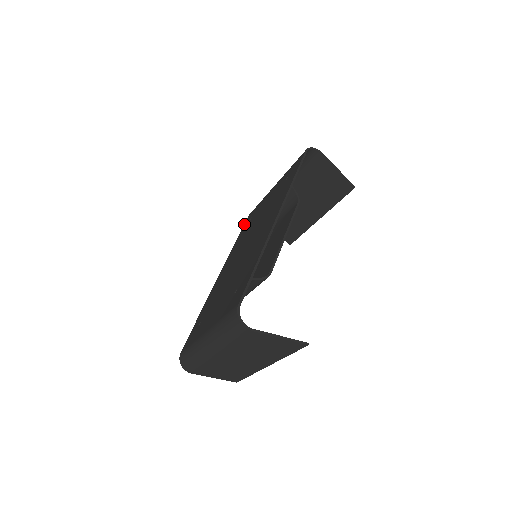
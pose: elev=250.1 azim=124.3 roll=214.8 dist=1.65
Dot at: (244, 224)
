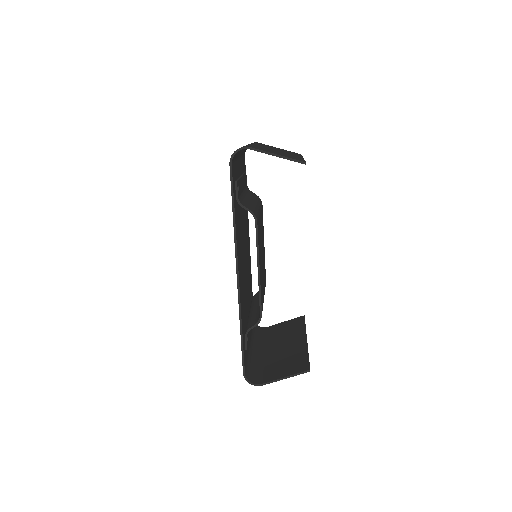
Dot at: occluded
